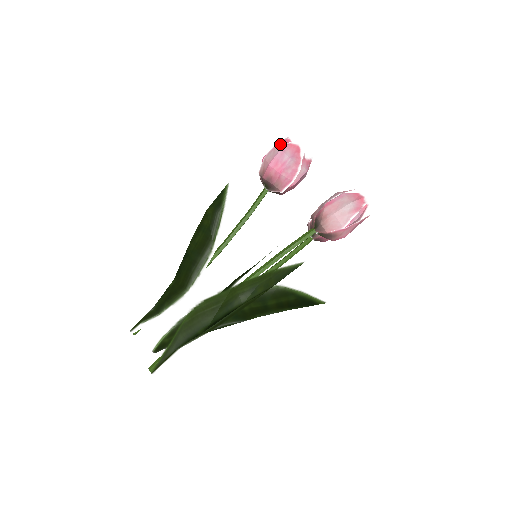
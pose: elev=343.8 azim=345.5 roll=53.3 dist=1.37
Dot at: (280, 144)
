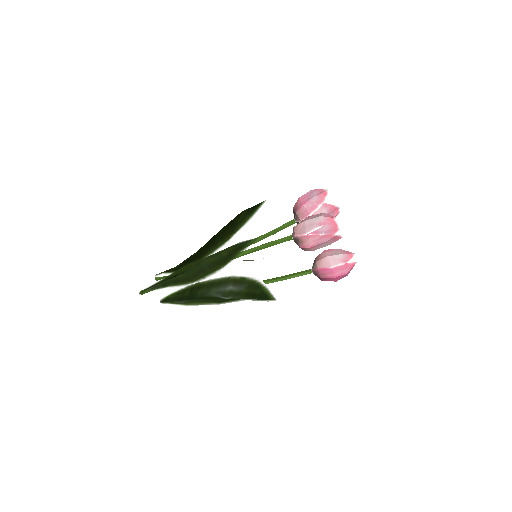
Dot at: occluded
